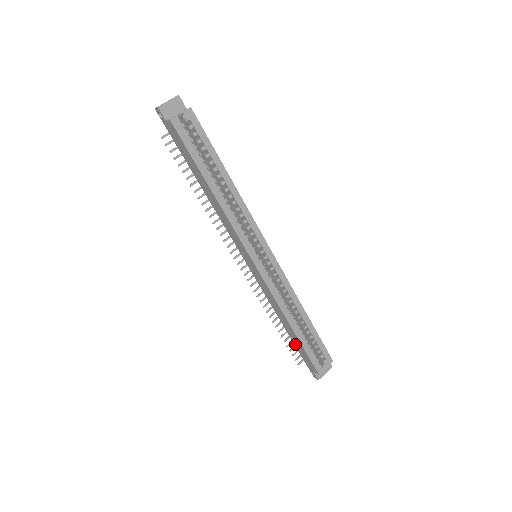
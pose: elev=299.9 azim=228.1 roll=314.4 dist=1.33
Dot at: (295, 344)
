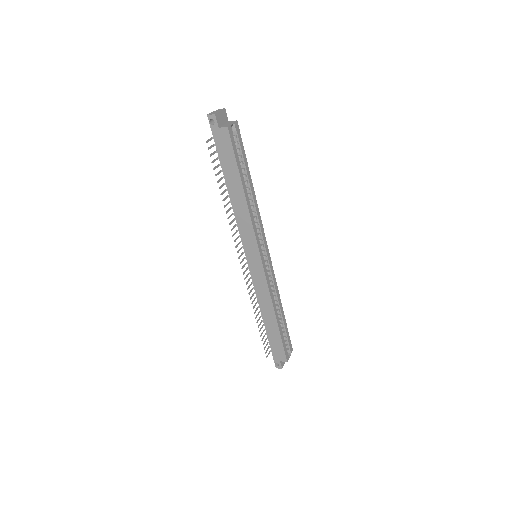
Dot at: (269, 337)
